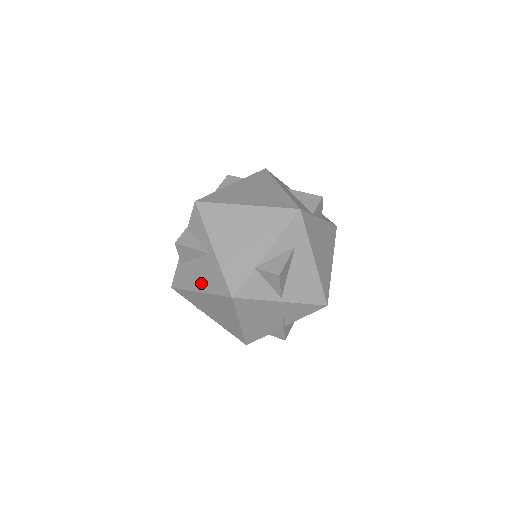
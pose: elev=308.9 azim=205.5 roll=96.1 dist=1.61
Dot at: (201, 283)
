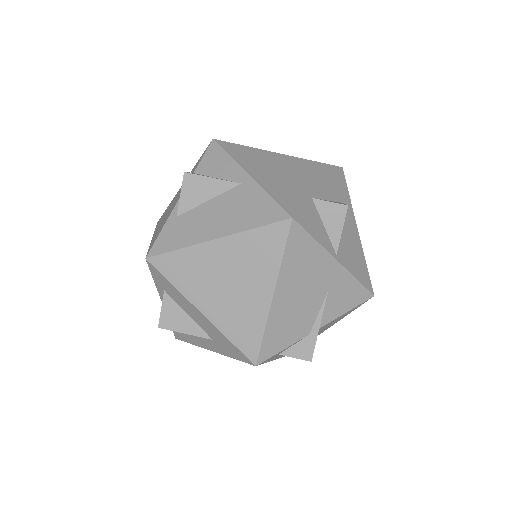
Dot at: (222, 225)
